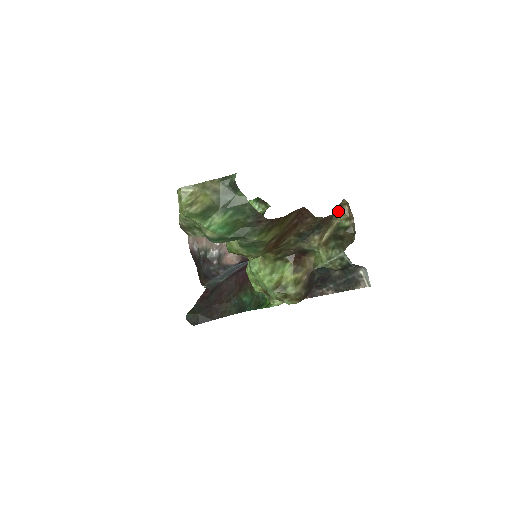
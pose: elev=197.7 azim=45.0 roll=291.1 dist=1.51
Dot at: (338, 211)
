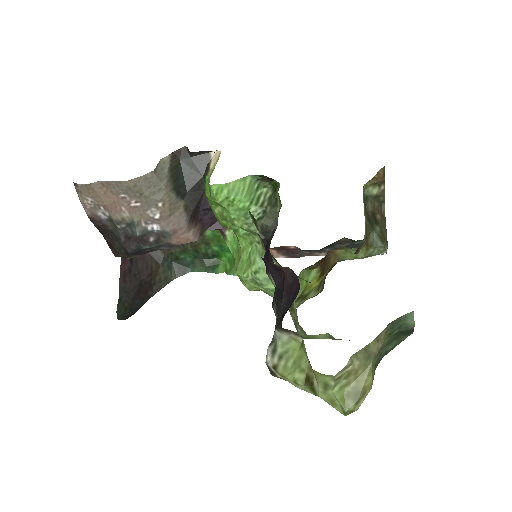
Dot at: occluded
